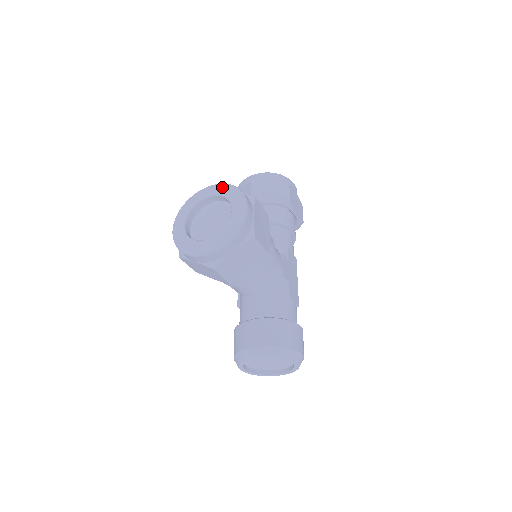
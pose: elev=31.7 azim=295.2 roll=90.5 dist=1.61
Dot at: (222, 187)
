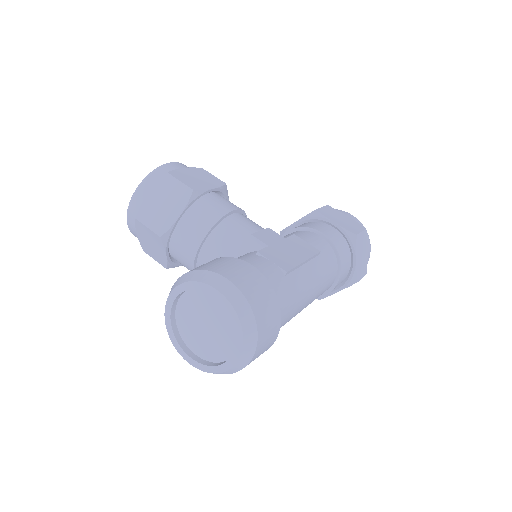
Dot at: occluded
